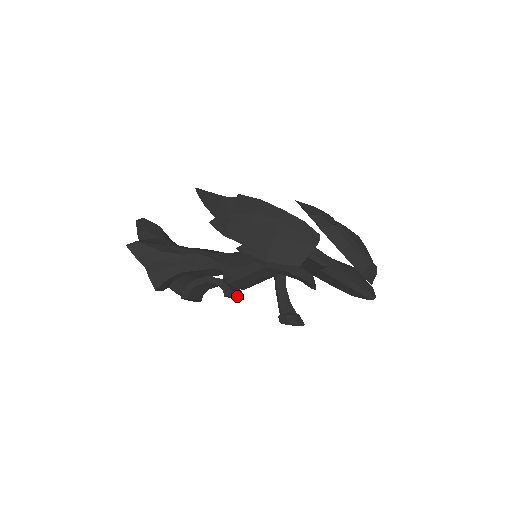
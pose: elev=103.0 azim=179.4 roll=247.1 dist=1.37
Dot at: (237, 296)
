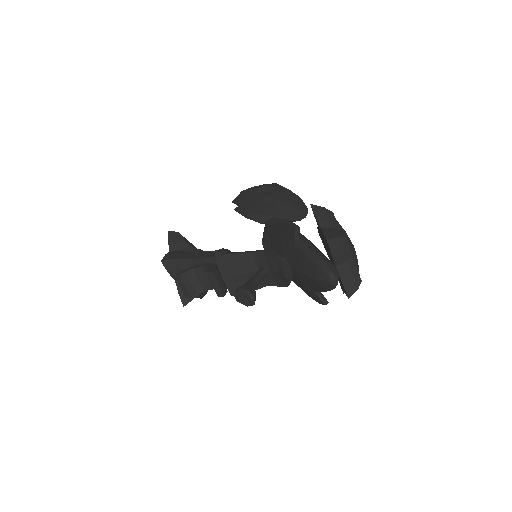
Dot at: (218, 282)
